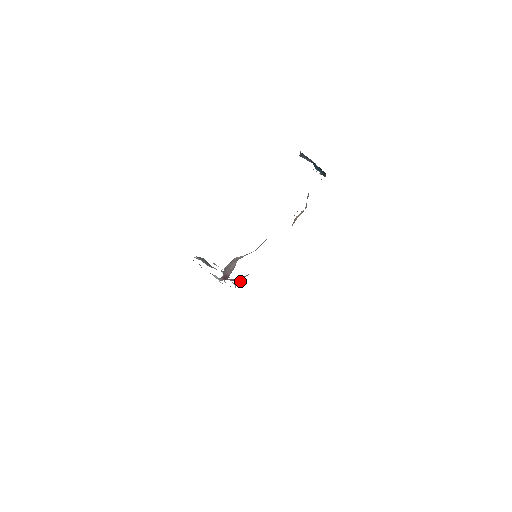
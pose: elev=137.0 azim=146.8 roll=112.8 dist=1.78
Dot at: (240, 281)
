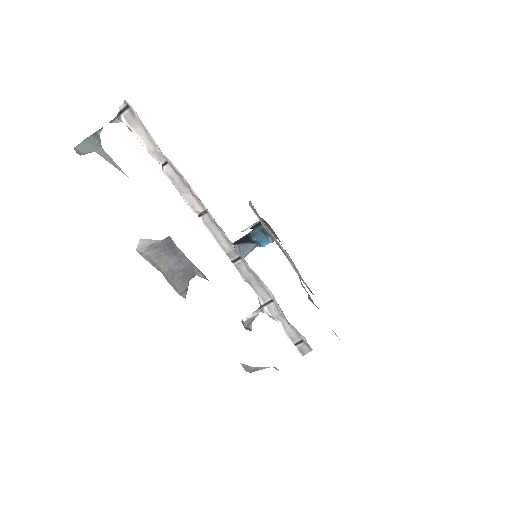
Dot at: occluded
